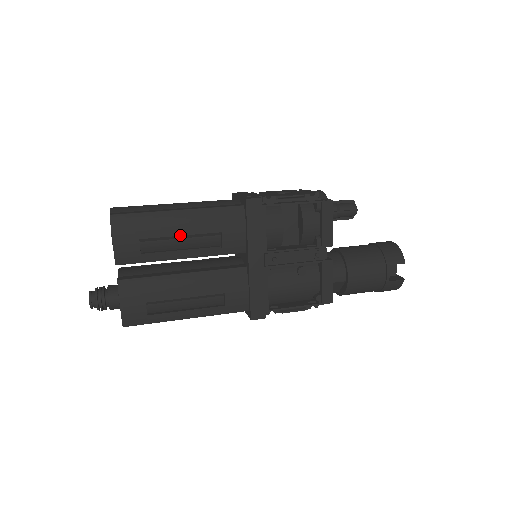
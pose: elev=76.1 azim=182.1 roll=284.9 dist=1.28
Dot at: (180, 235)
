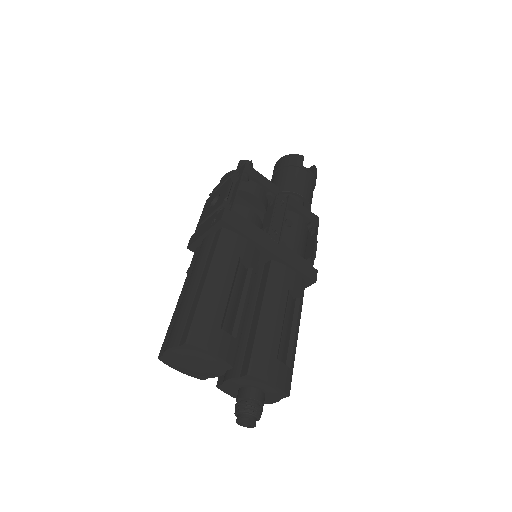
Dot at: (229, 291)
